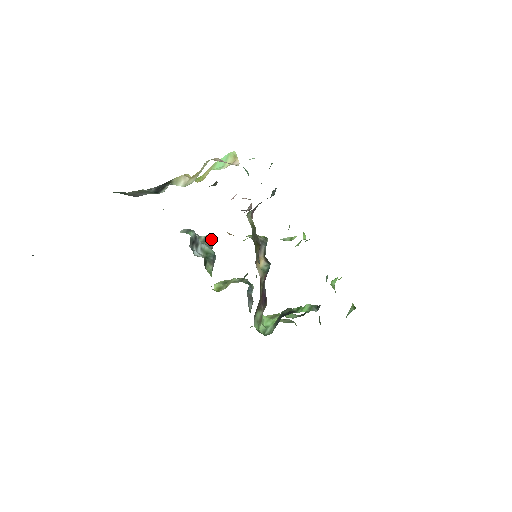
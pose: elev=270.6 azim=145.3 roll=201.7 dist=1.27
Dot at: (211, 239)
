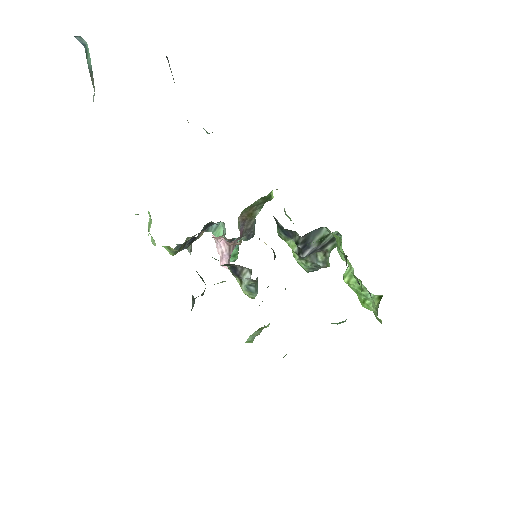
Dot at: occluded
